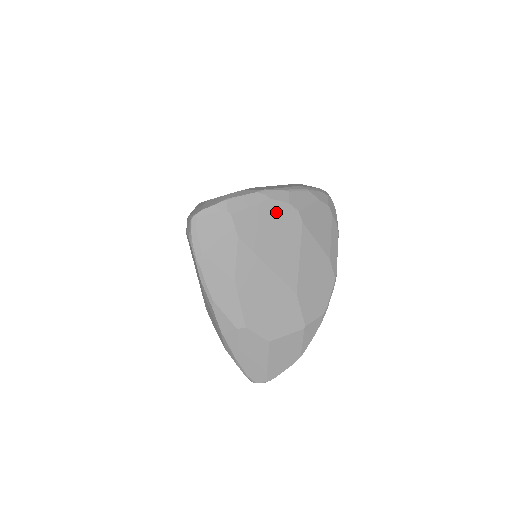
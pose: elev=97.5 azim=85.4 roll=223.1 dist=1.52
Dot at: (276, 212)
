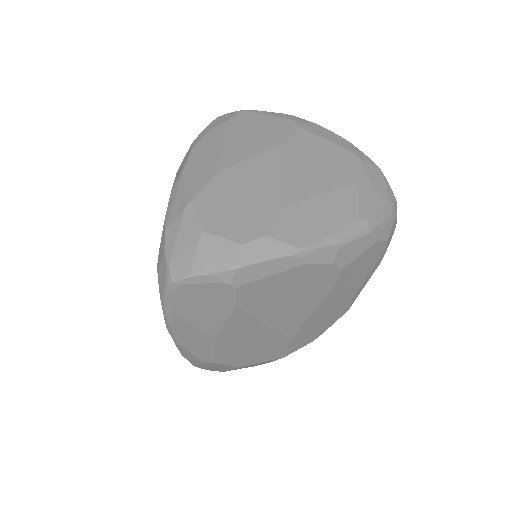
Dot at: (307, 276)
